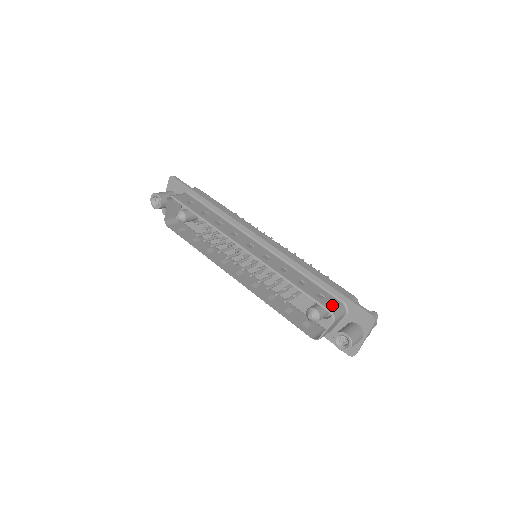
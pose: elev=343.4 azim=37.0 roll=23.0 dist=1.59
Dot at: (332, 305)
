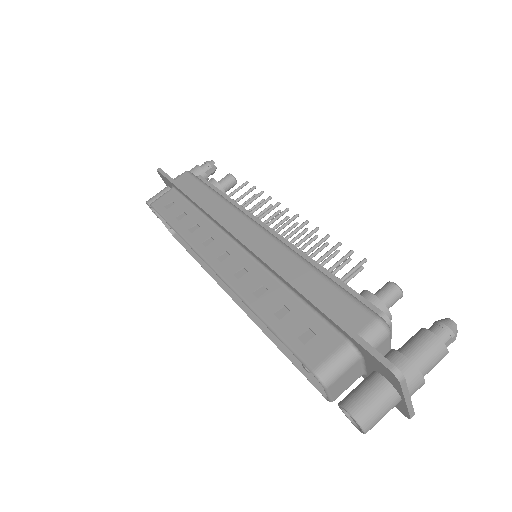
Dot at: (321, 354)
